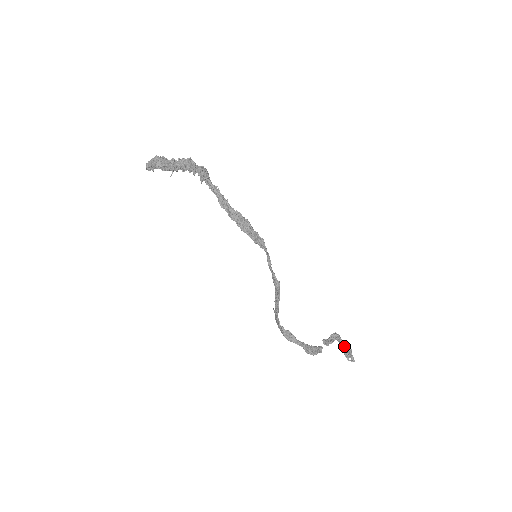
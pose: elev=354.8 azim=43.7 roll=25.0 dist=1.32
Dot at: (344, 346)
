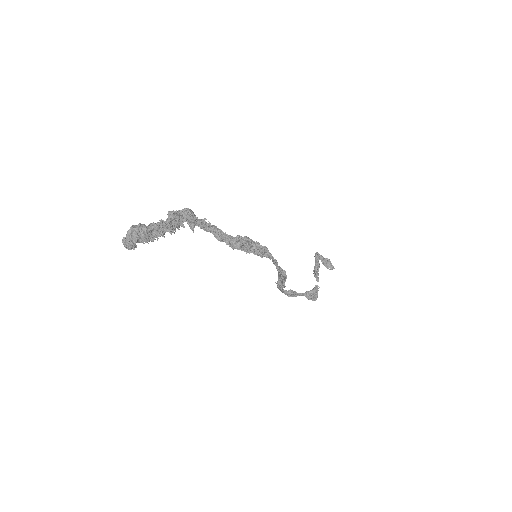
Dot at: (323, 259)
